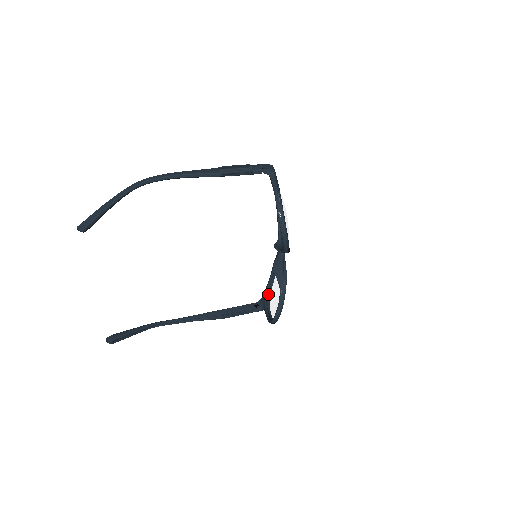
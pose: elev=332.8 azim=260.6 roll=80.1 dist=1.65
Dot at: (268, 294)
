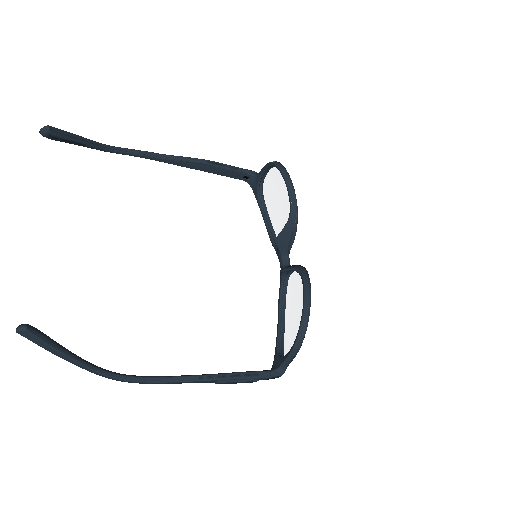
Dot at: (281, 348)
